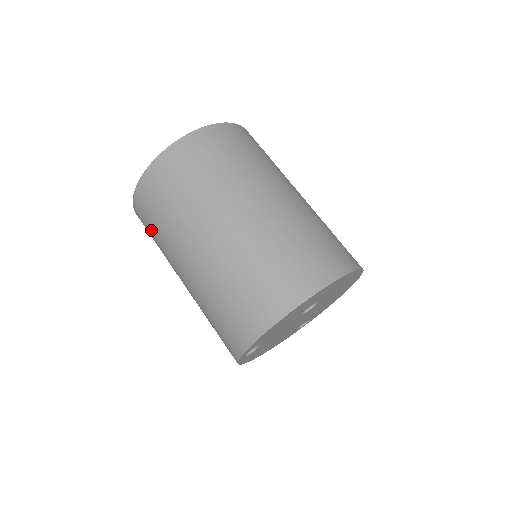
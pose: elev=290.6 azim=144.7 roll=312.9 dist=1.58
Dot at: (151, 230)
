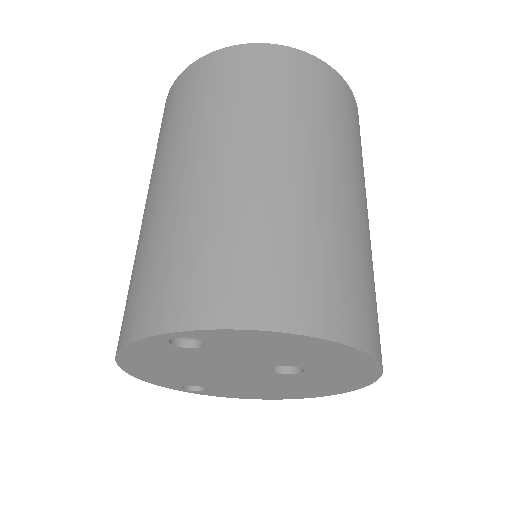
Dot at: (205, 92)
